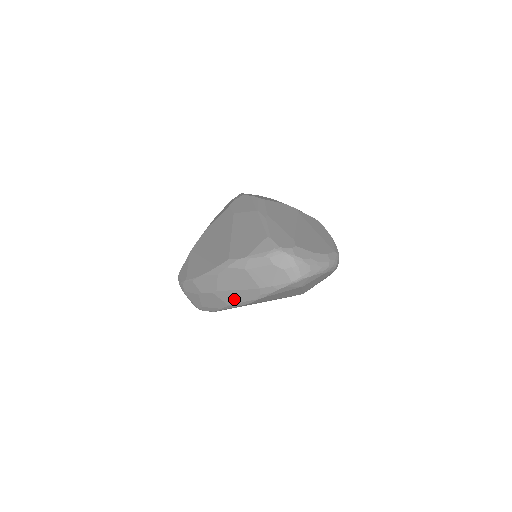
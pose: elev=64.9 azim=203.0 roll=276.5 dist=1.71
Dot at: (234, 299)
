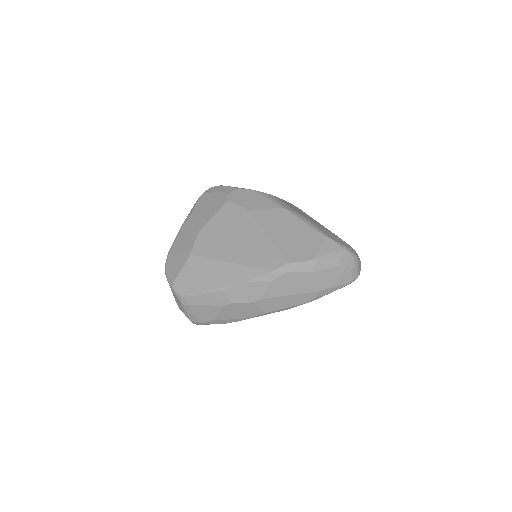
Dot at: (278, 305)
